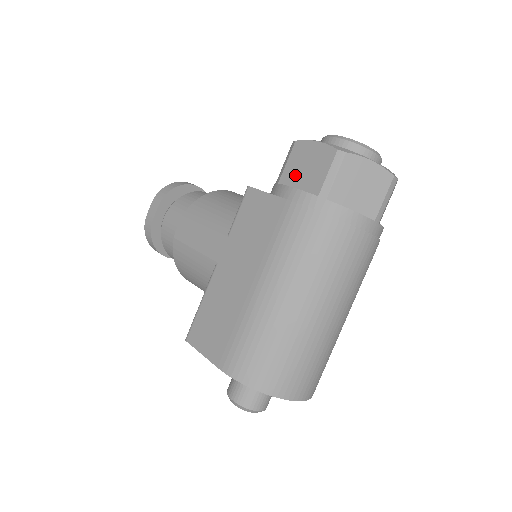
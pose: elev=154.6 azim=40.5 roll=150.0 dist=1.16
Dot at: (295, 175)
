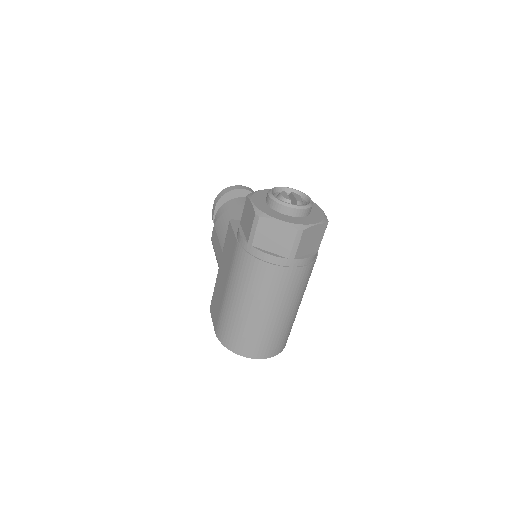
Dot at: (244, 222)
